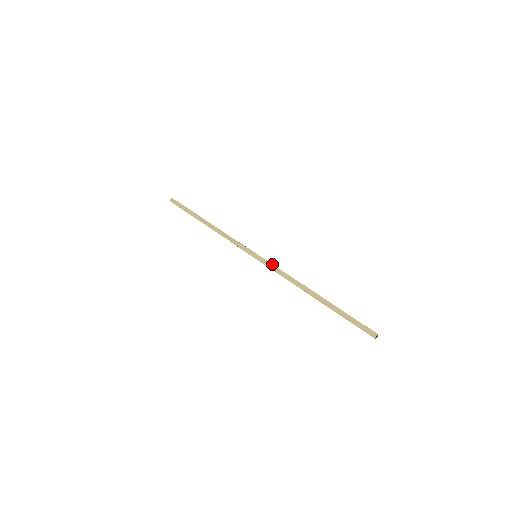
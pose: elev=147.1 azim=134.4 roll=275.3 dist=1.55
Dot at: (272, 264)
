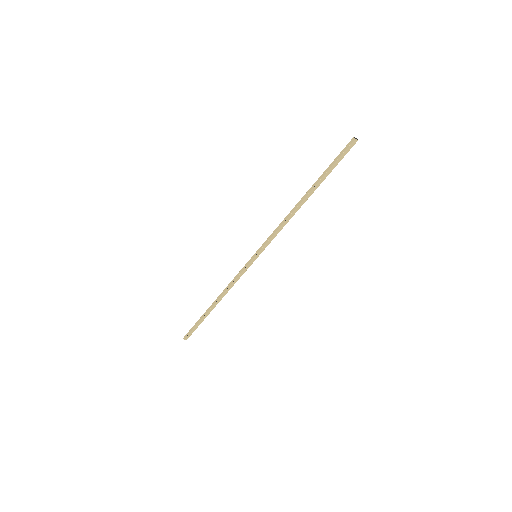
Dot at: (269, 240)
